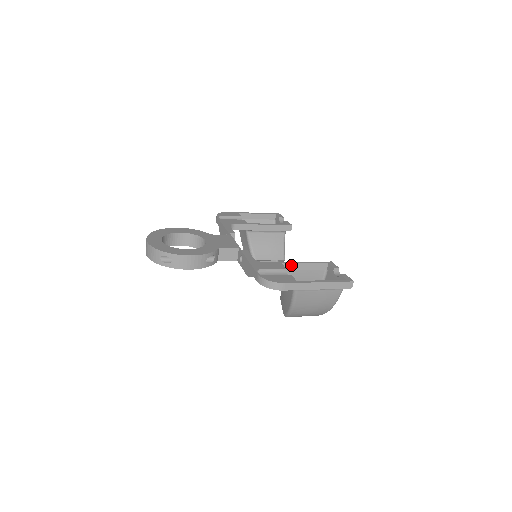
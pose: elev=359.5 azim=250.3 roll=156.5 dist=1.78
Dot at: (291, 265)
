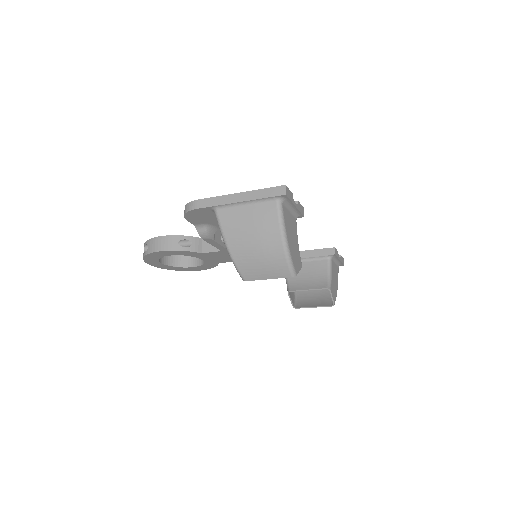
Dot at: occluded
